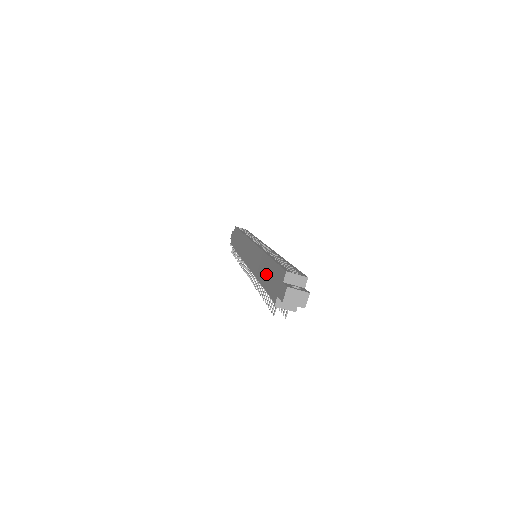
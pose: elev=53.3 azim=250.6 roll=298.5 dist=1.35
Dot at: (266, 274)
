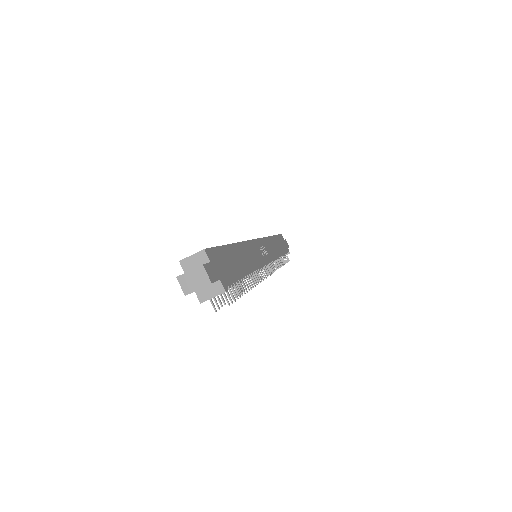
Dot at: occluded
